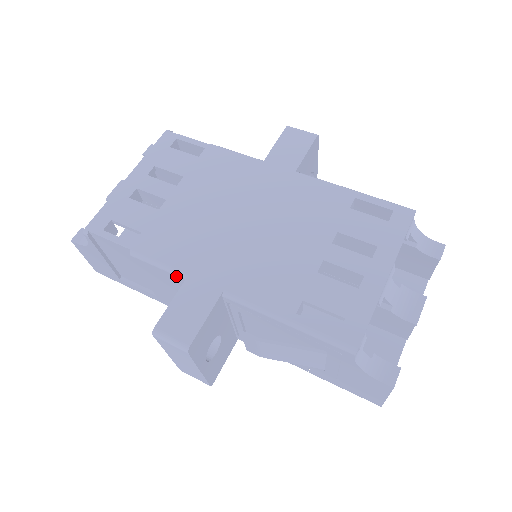
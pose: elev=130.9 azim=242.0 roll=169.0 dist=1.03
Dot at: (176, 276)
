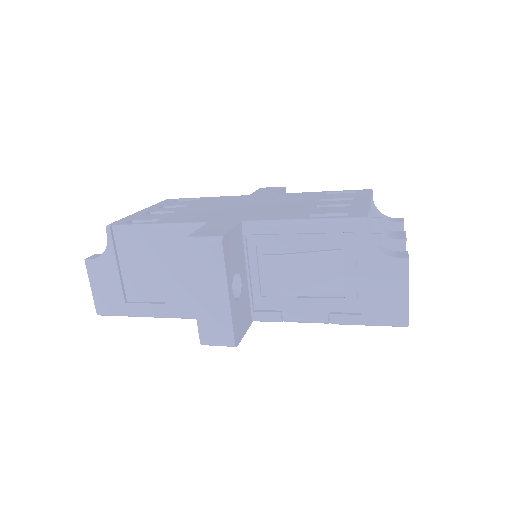
Dot at: (197, 228)
